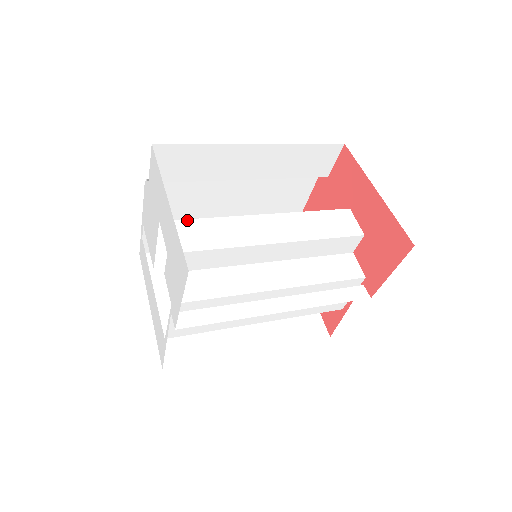
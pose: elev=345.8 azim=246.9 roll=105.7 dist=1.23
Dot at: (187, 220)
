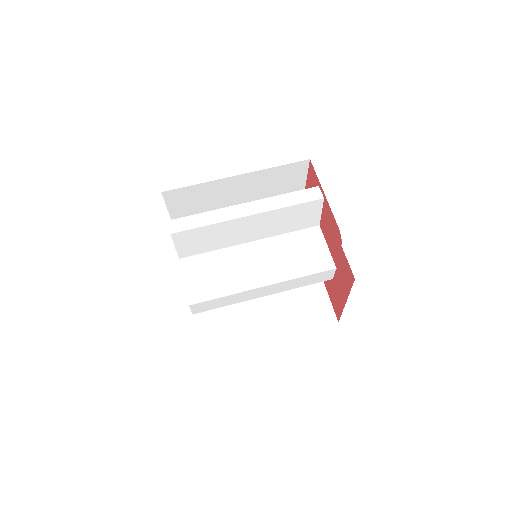
Dot at: (208, 301)
